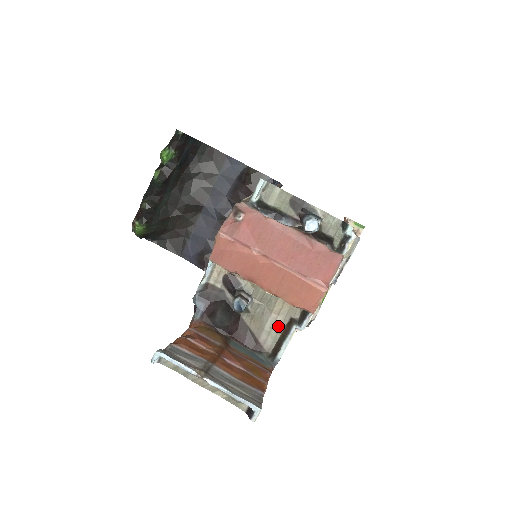
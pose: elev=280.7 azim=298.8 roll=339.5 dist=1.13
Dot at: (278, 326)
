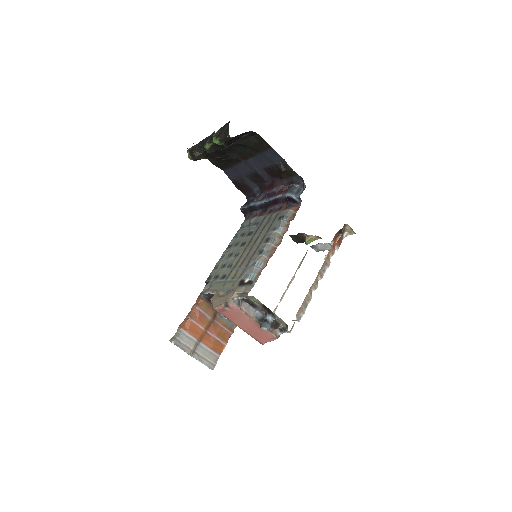
Dot at: occluded
